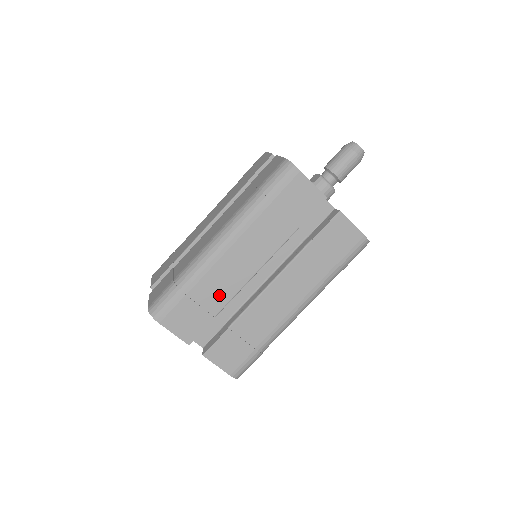
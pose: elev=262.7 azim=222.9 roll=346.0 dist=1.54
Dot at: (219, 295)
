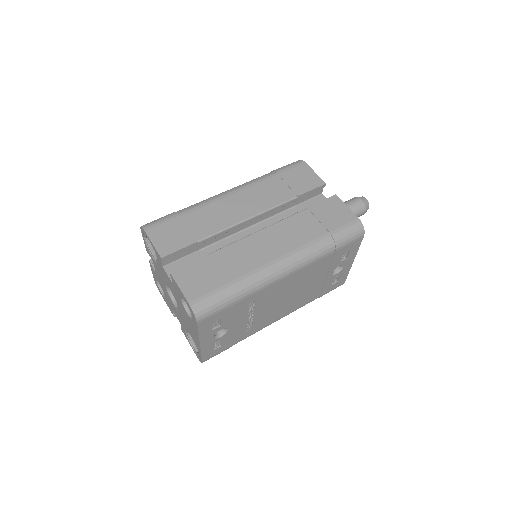
Dot at: (209, 225)
